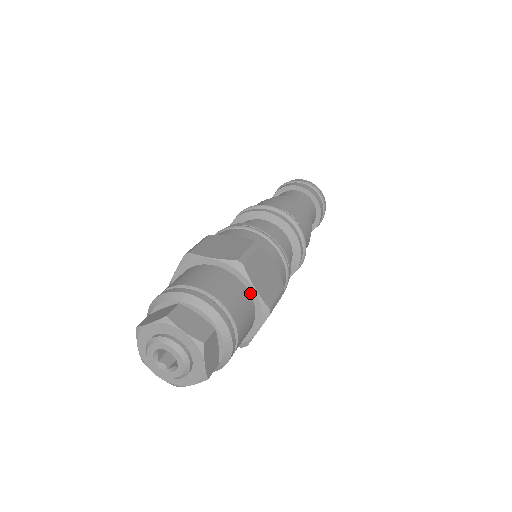
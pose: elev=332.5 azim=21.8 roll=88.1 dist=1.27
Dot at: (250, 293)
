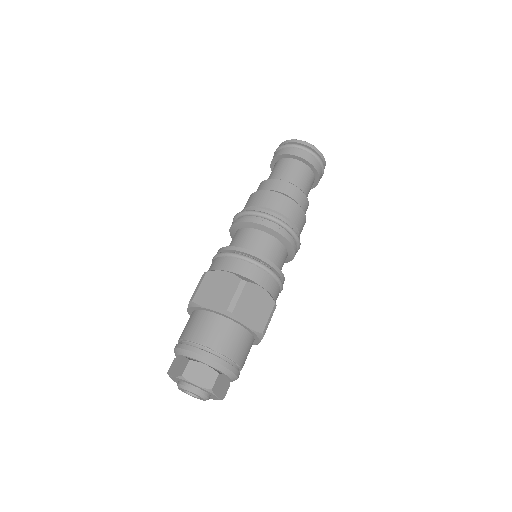
Dot at: (254, 341)
